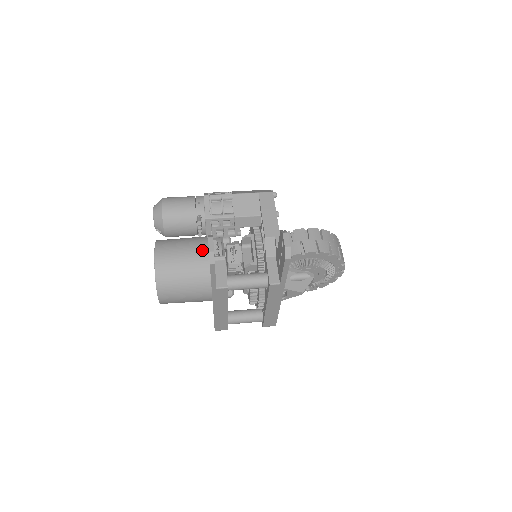
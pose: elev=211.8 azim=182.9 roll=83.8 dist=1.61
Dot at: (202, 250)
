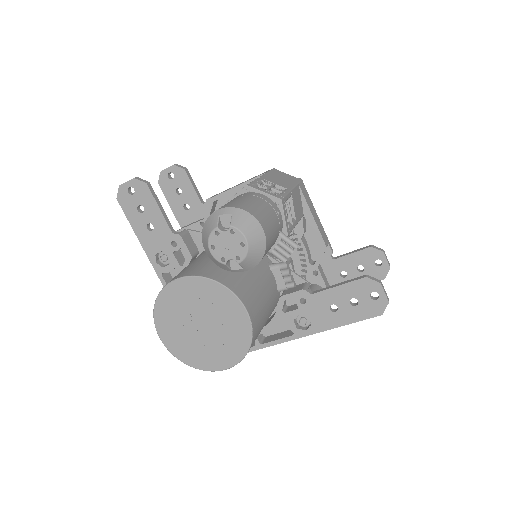
Dot at: (268, 277)
